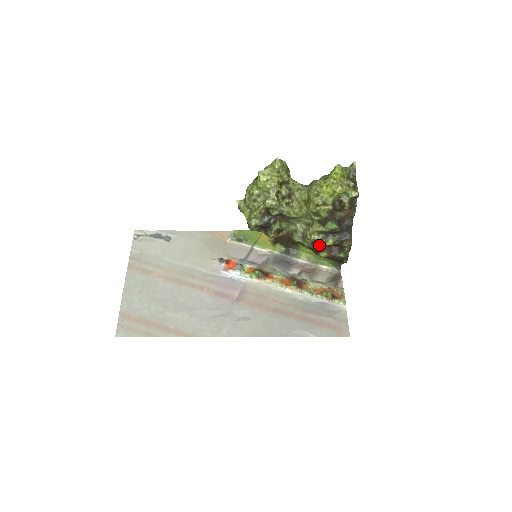
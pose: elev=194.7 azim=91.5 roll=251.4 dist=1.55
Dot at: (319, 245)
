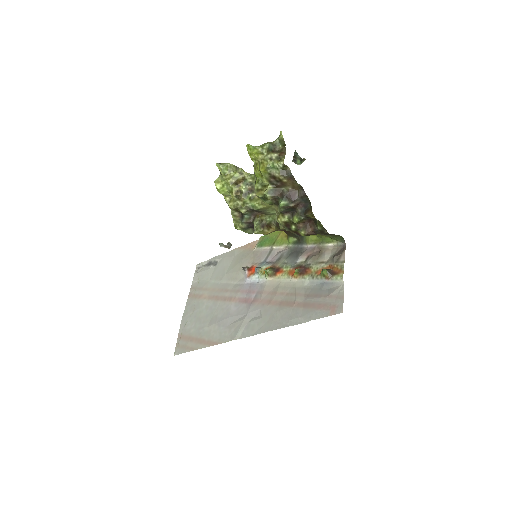
Dot at: (292, 226)
